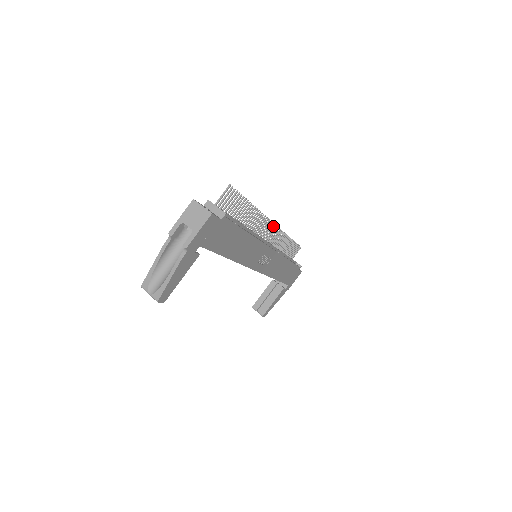
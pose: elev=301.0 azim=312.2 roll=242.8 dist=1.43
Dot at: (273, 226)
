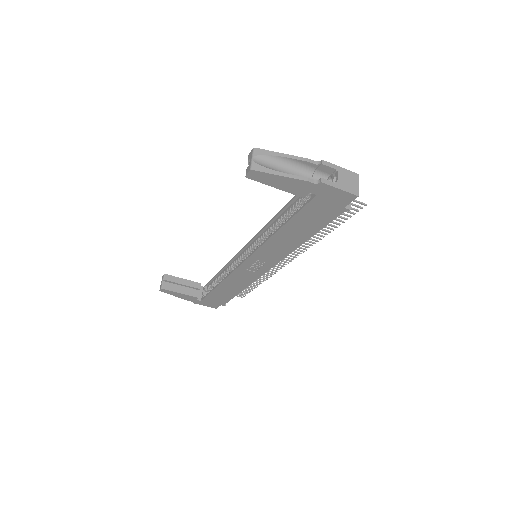
Dot at: occluded
